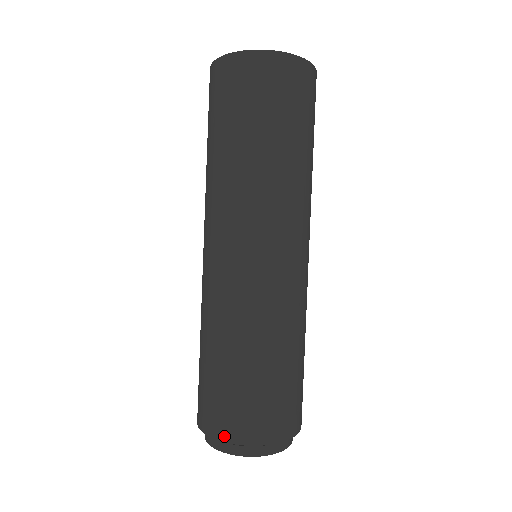
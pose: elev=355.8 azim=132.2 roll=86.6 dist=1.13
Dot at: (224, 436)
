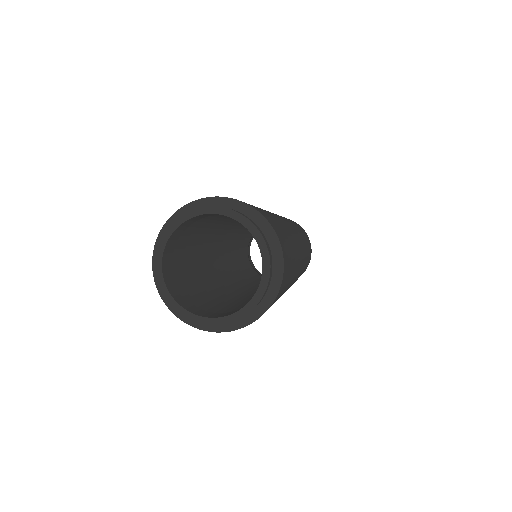
Dot at: (225, 197)
